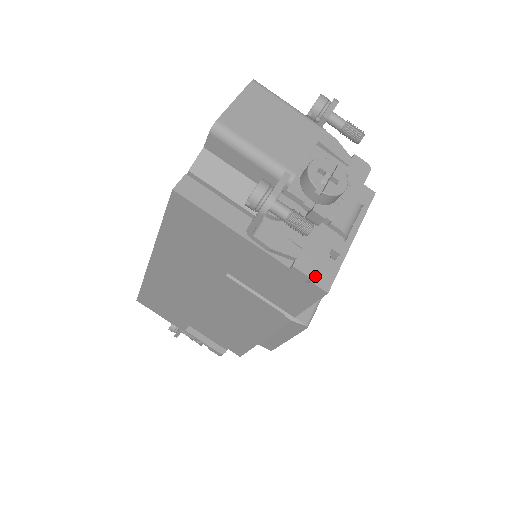
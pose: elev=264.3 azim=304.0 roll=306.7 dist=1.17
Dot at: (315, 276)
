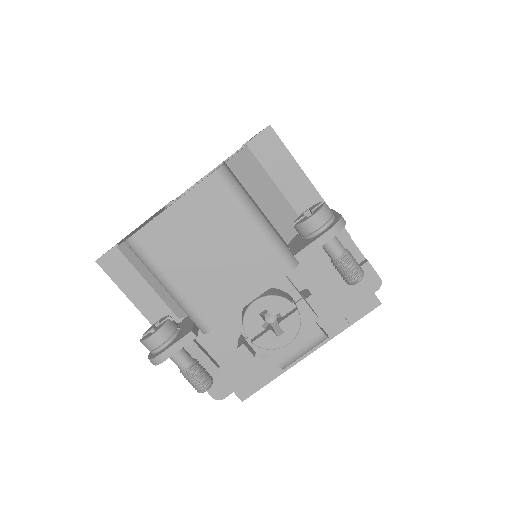
Dot at: (220, 399)
